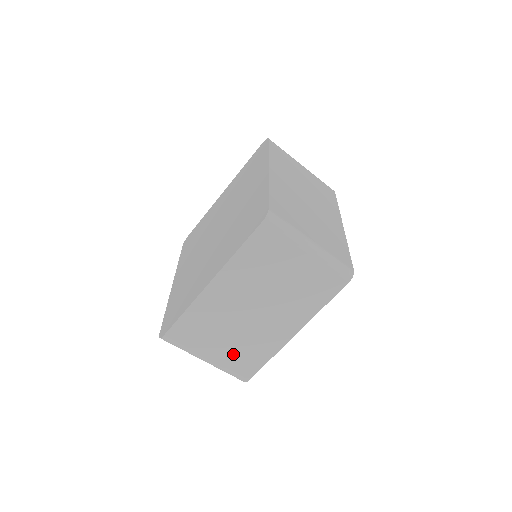
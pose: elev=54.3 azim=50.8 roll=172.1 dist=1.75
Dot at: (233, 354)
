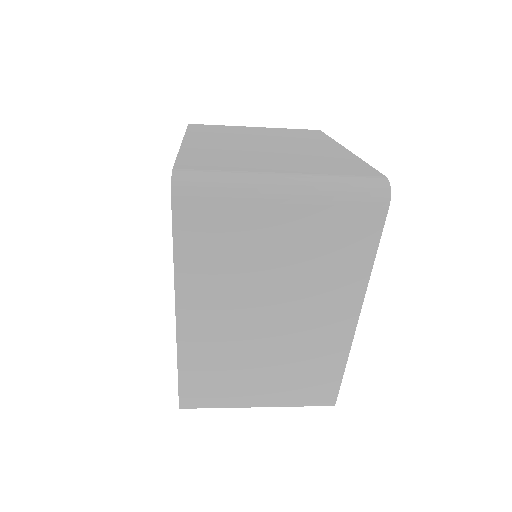
Dot at: occluded
